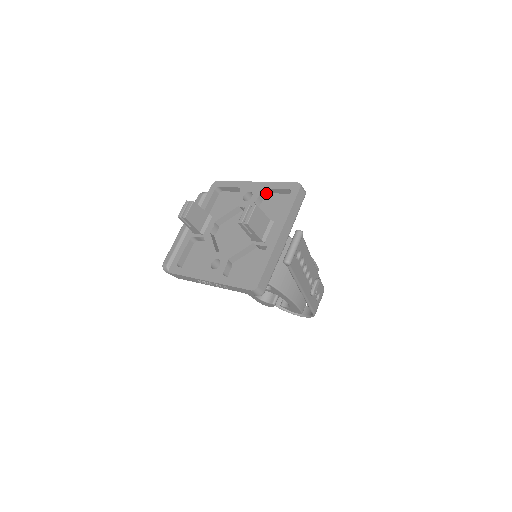
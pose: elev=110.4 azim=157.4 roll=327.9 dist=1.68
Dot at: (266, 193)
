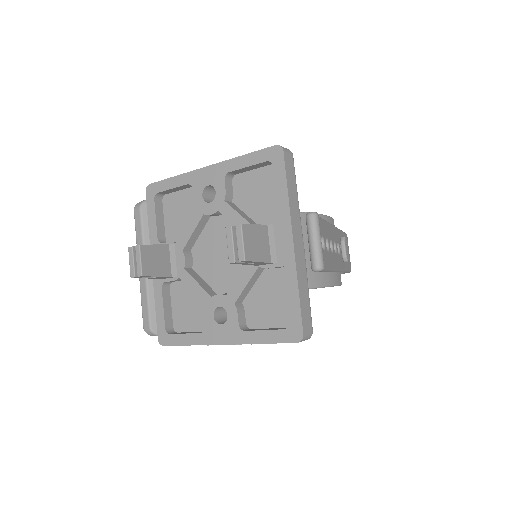
Dot at: (232, 176)
